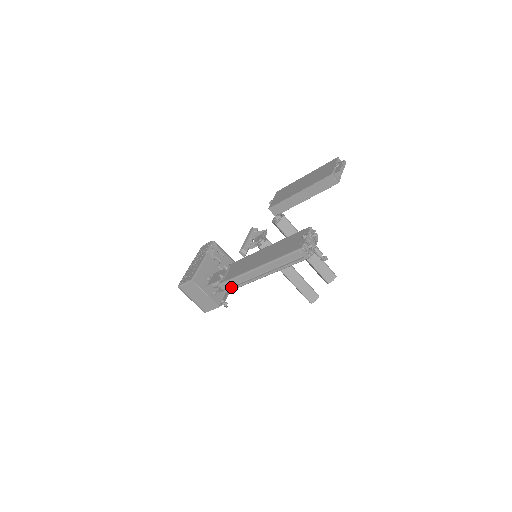
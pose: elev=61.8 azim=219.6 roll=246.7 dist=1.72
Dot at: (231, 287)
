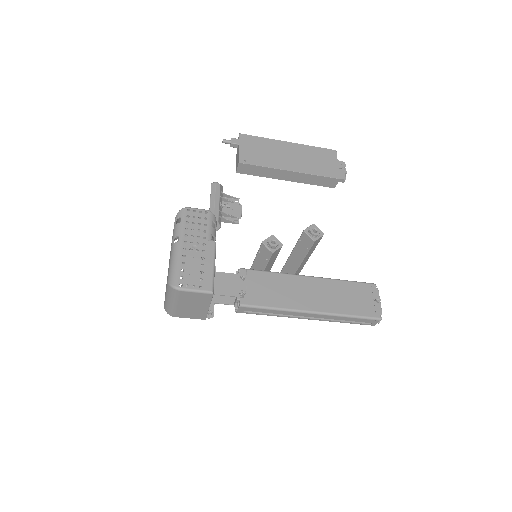
Dot at: (250, 310)
